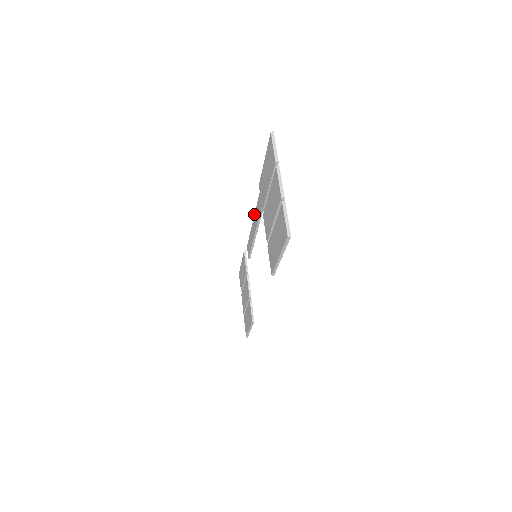
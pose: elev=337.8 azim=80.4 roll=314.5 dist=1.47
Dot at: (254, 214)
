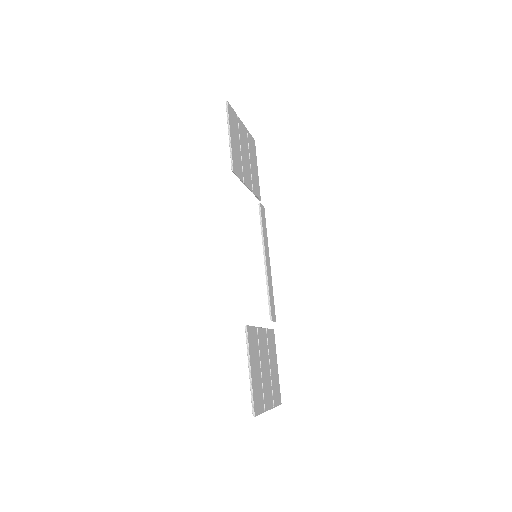
Dot at: occluded
